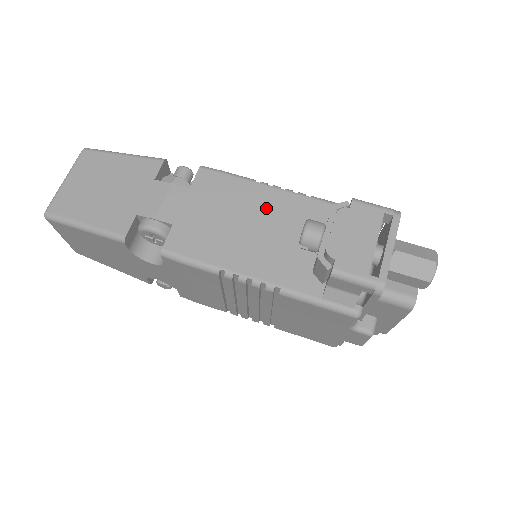
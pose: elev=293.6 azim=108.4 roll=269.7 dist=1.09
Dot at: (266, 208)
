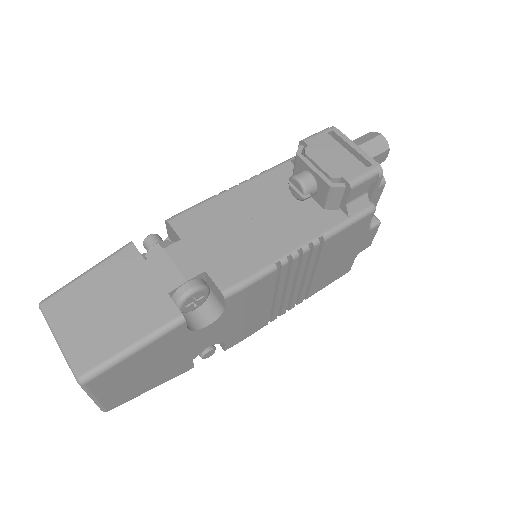
Dot at: (247, 203)
